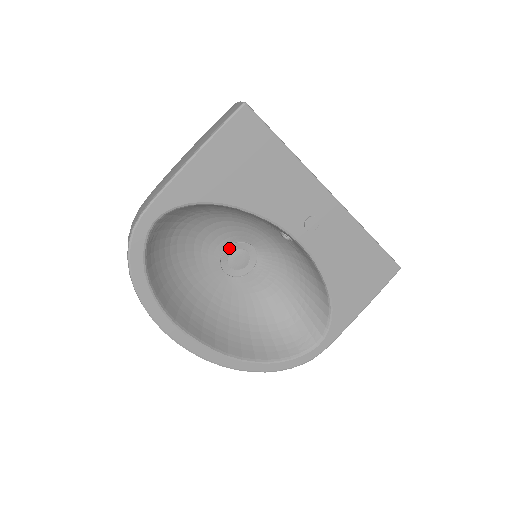
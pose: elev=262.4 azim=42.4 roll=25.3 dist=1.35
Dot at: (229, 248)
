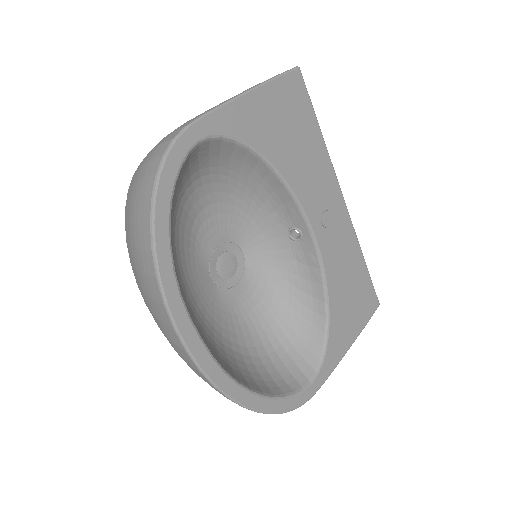
Dot at: (221, 246)
